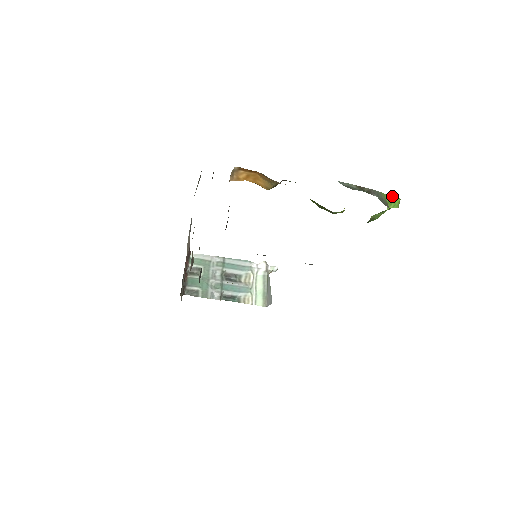
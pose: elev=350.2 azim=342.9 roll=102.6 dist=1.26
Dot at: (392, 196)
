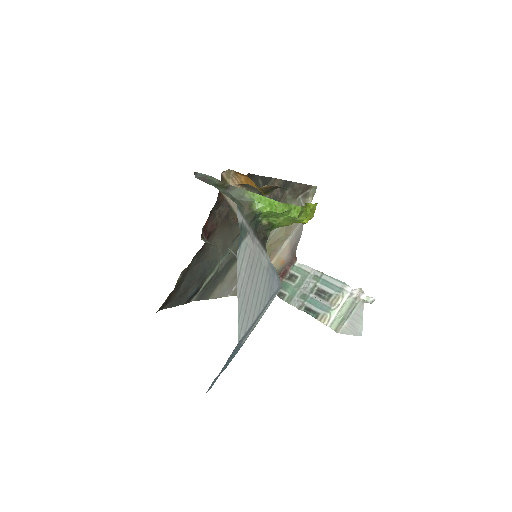
Dot at: (268, 198)
